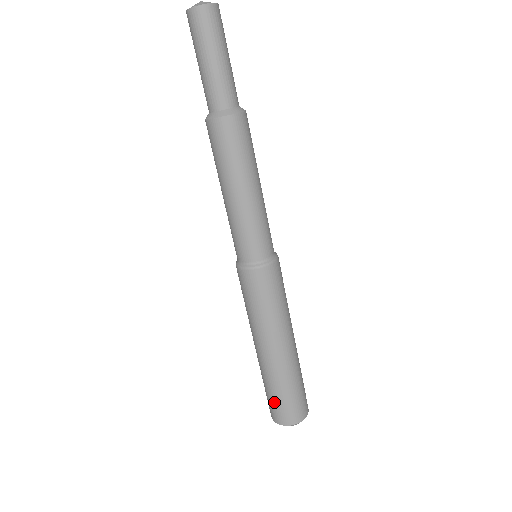
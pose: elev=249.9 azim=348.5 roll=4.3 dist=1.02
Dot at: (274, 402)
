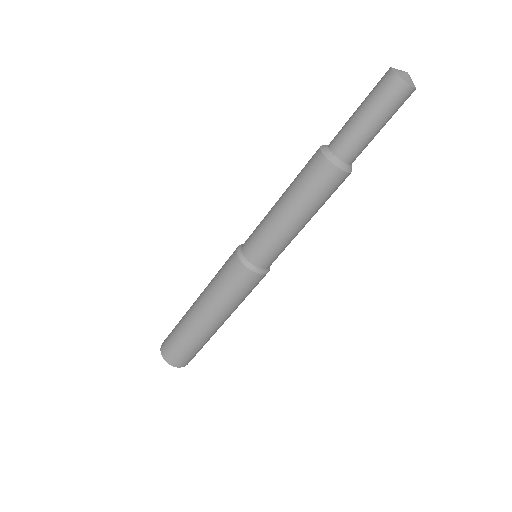
Dot at: (173, 343)
